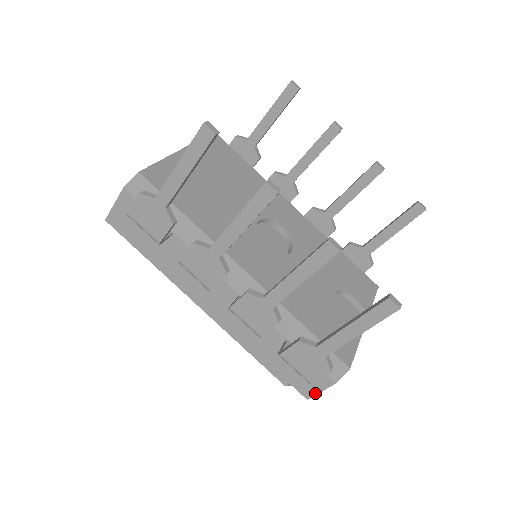
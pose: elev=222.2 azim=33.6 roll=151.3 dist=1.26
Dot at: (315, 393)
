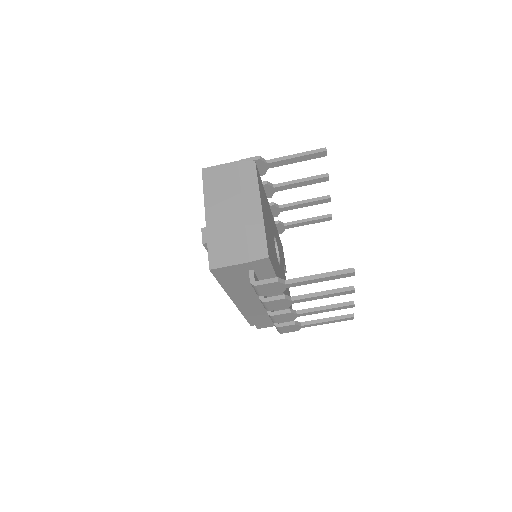
Dot at: (266, 327)
